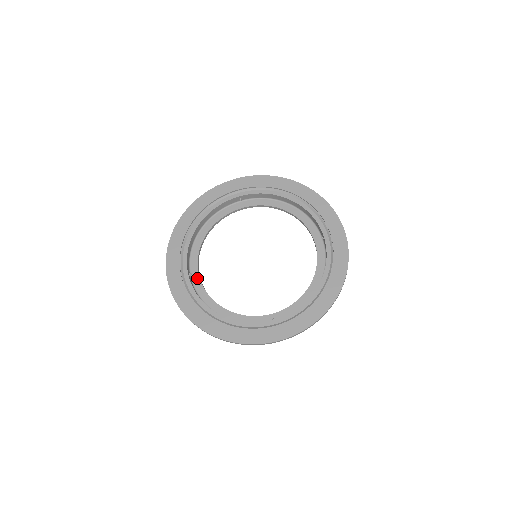
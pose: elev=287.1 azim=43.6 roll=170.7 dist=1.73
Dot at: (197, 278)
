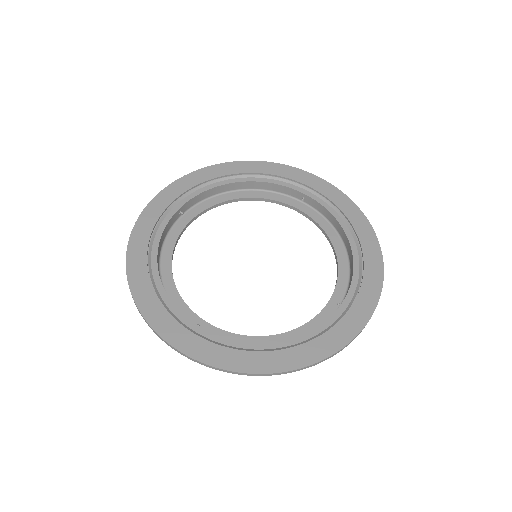
Dot at: (208, 327)
